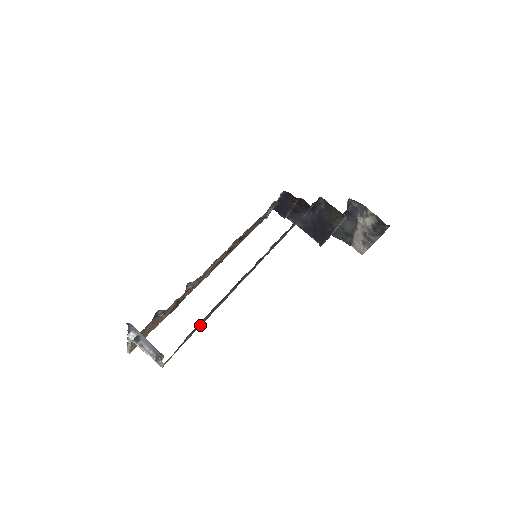
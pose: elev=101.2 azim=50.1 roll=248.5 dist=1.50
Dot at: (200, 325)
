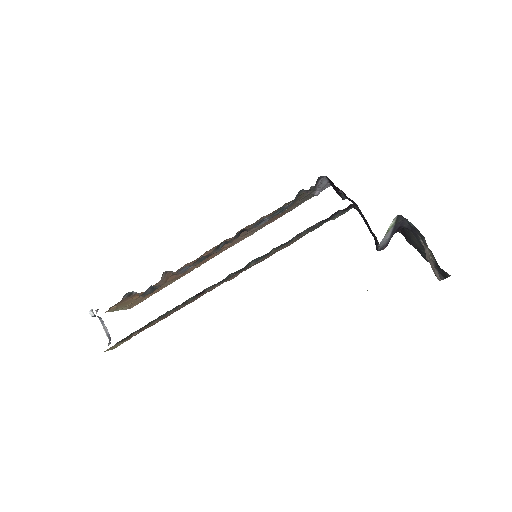
Dot at: (150, 325)
